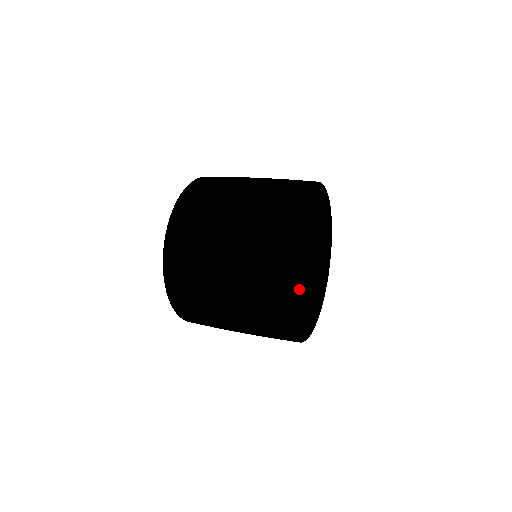
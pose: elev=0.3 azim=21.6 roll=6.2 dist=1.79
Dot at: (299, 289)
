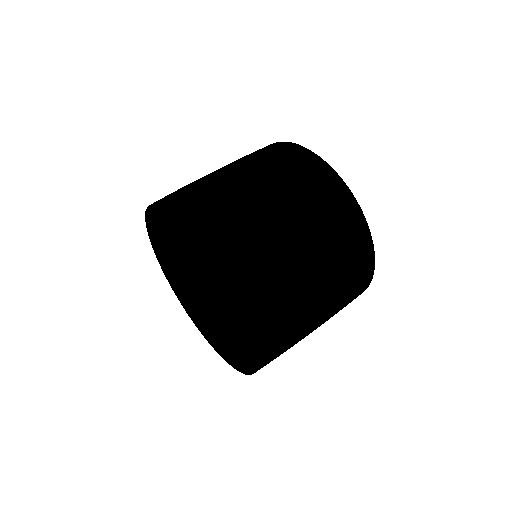
Dot at: occluded
